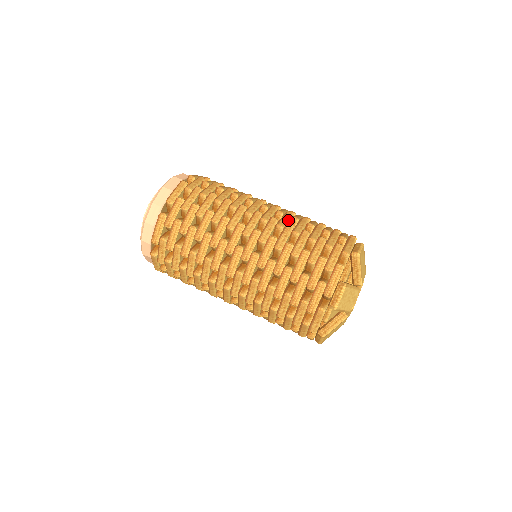
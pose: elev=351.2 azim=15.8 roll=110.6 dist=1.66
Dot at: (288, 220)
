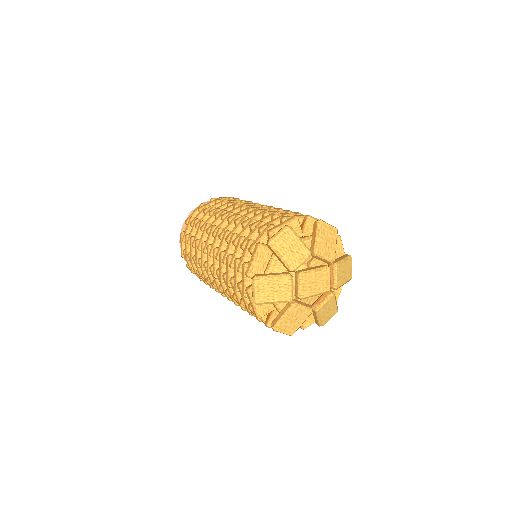
Dot at: occluded
